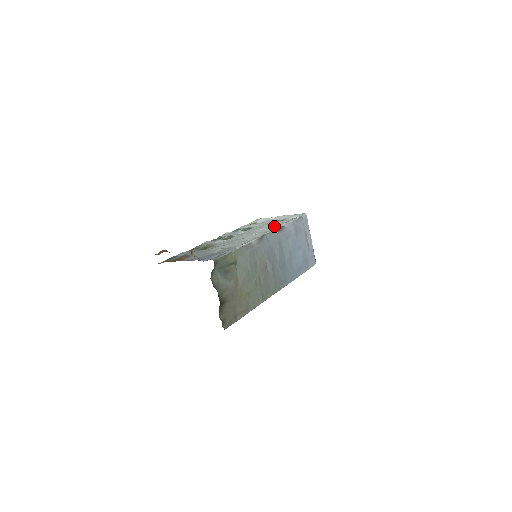
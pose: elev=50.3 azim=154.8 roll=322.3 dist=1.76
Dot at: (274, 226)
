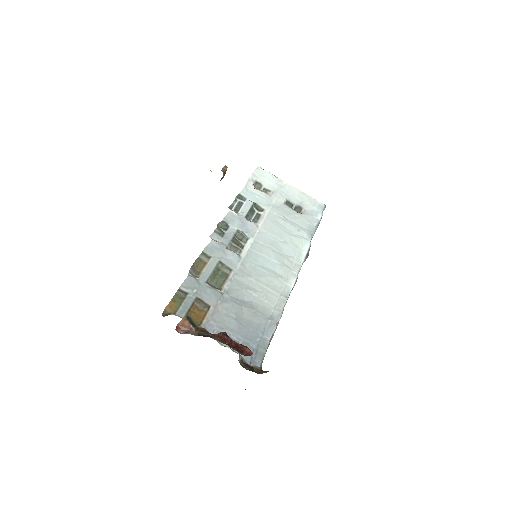
Dot at: (299, 240)
